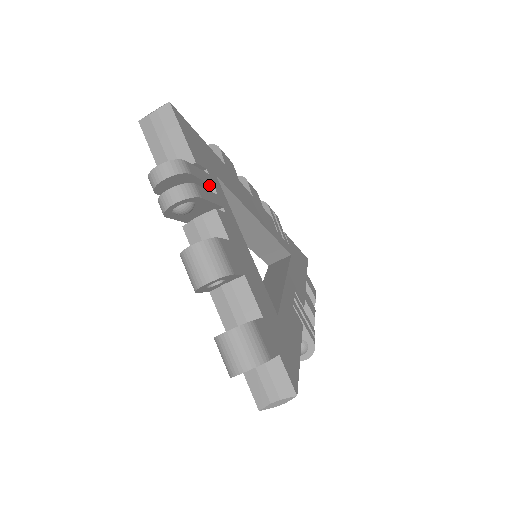
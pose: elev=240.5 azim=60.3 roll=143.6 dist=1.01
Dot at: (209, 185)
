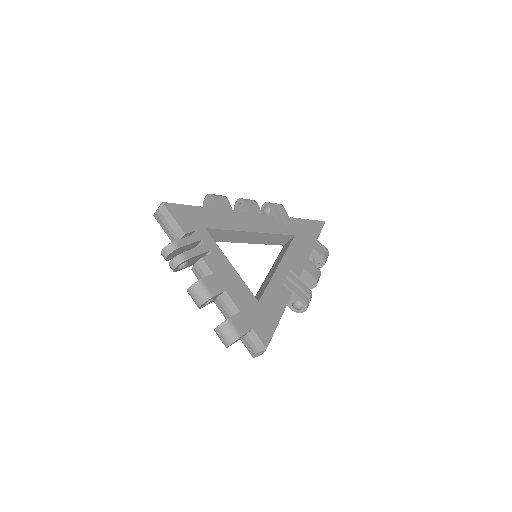
Dot at: (198, 241)
